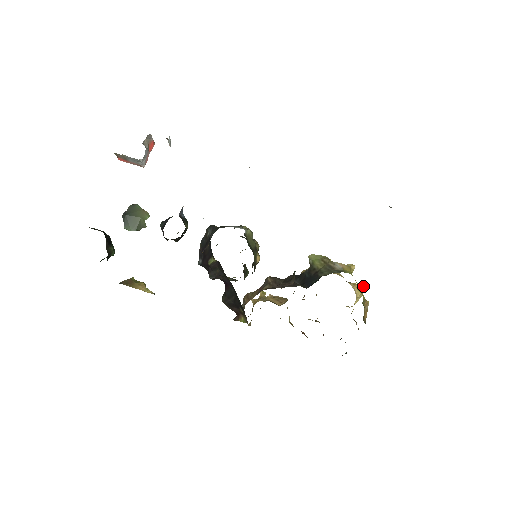
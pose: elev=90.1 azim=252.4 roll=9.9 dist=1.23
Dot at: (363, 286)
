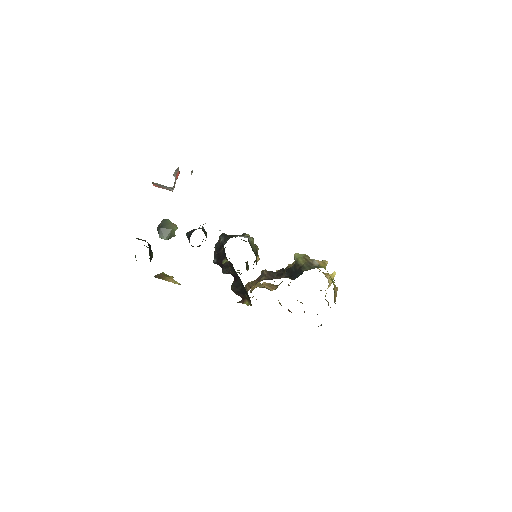
Dot at: (334, 275)
